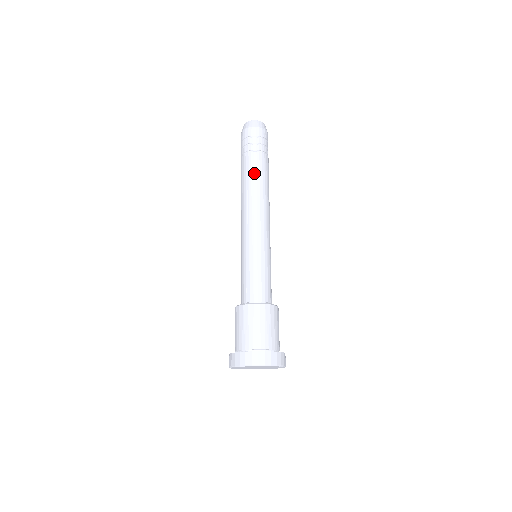
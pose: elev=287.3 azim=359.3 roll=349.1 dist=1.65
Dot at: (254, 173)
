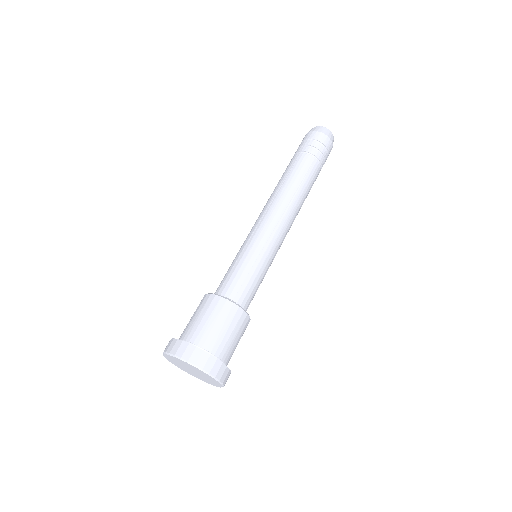
Dot at: (296, 173)
